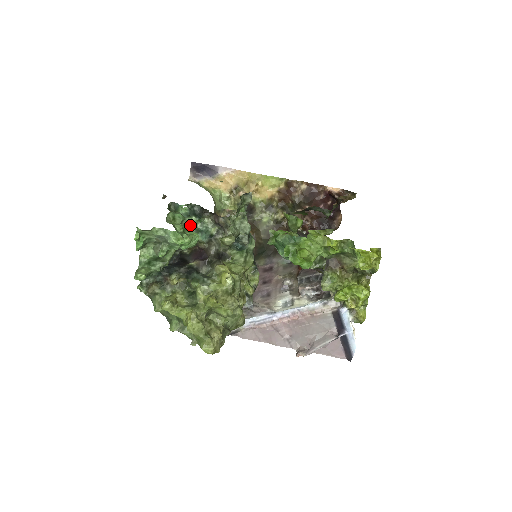
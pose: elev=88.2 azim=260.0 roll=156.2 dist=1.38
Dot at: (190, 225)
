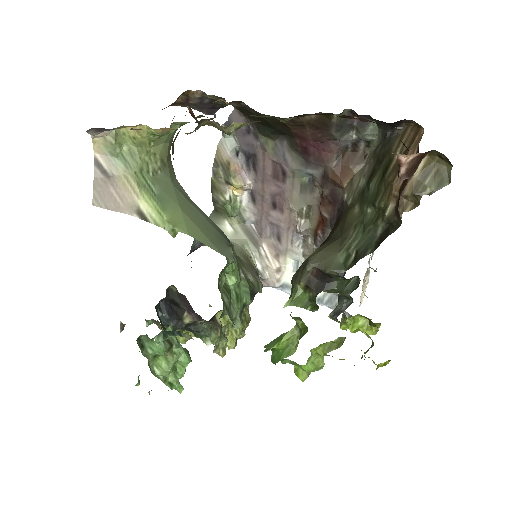
Dot at: (170, 329)
